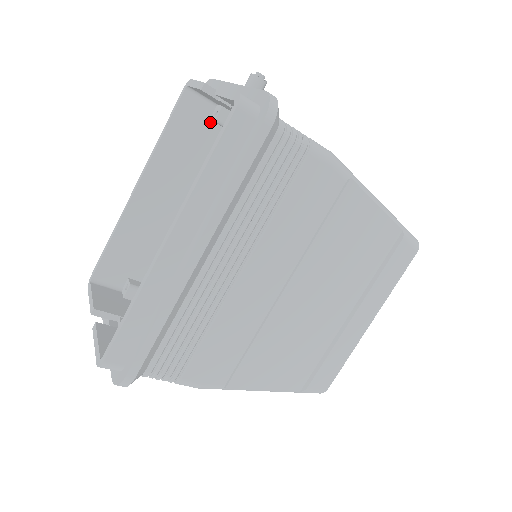
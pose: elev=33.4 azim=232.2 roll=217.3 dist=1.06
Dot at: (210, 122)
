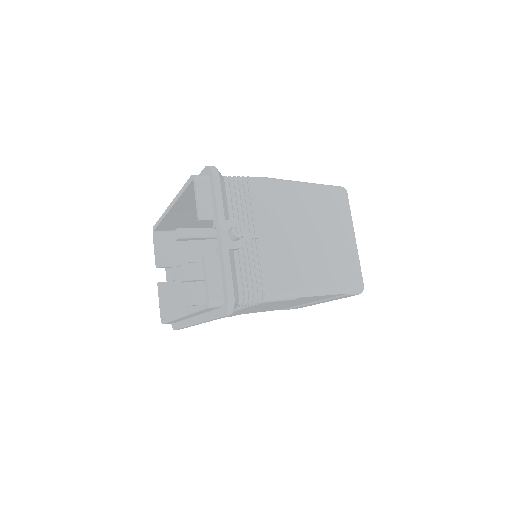
Dot at: occluded
